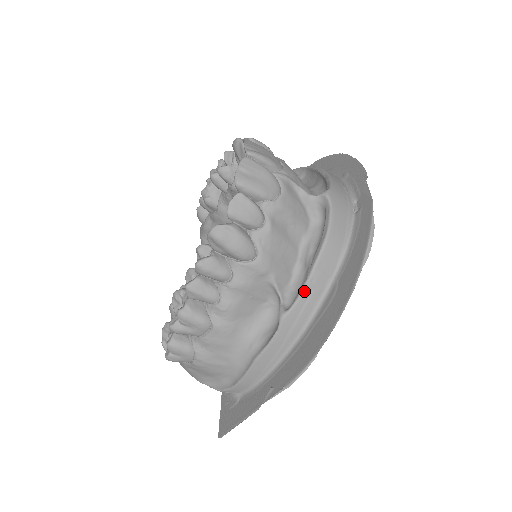
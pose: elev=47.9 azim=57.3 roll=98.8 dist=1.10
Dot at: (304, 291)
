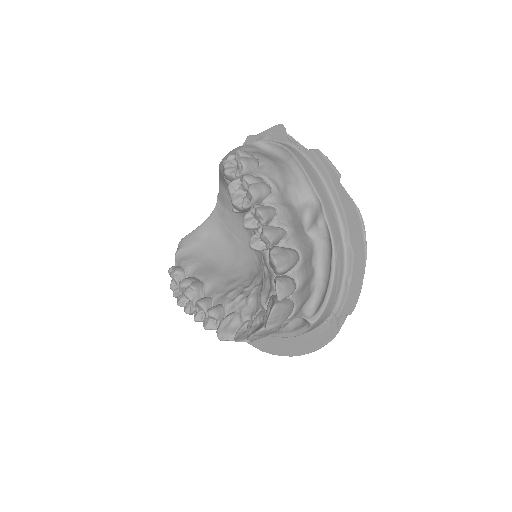
Dot at: occluded
